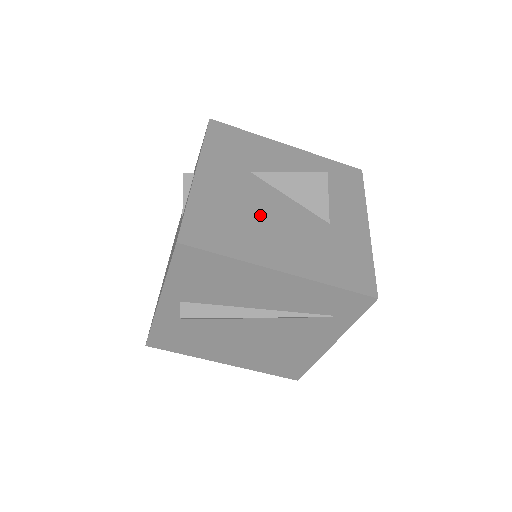
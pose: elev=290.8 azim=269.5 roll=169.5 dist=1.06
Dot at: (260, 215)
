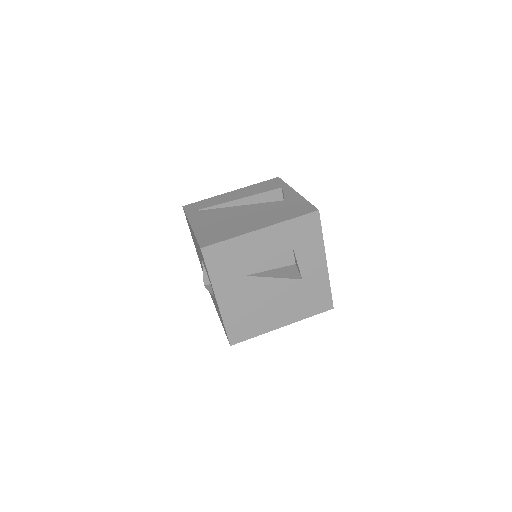
Dot at: (262, 303)
